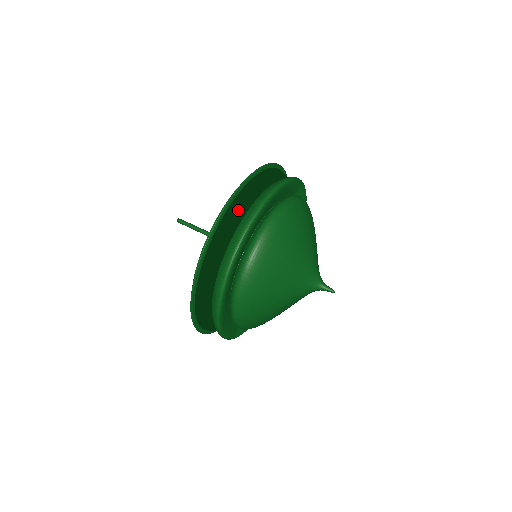
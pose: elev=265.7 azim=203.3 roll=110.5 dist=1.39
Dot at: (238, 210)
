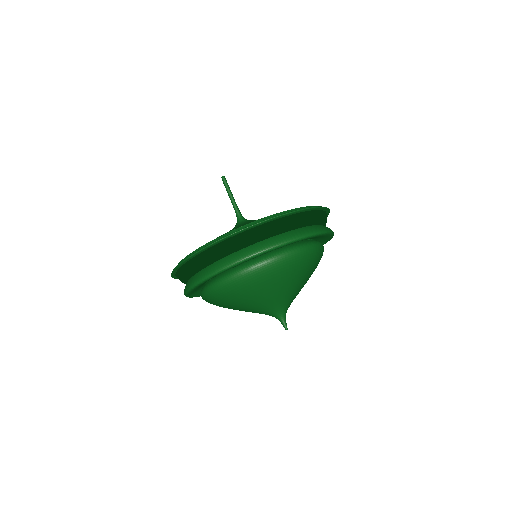
Dot at: (298, 221)
